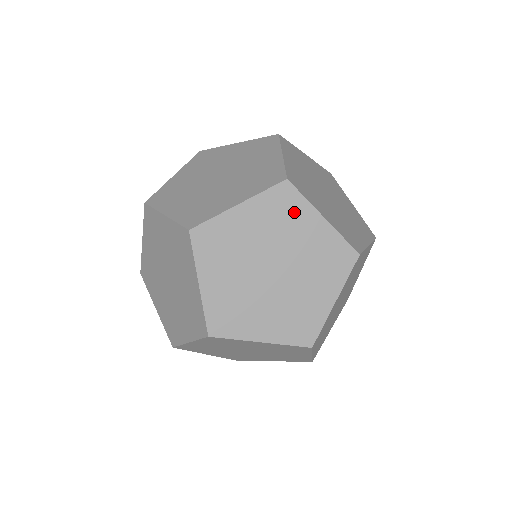
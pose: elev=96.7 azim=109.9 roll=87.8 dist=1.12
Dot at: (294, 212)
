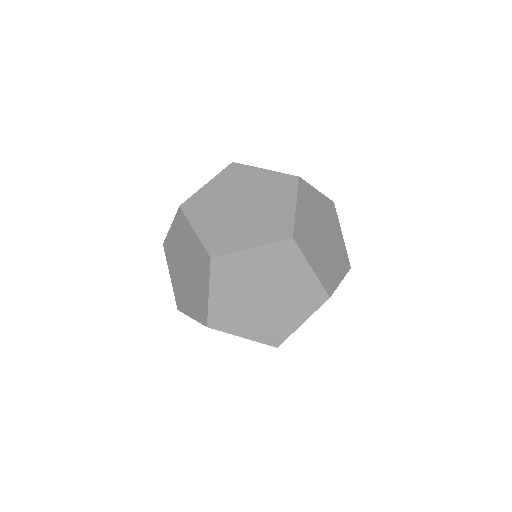
Dot at: (291, 261)
